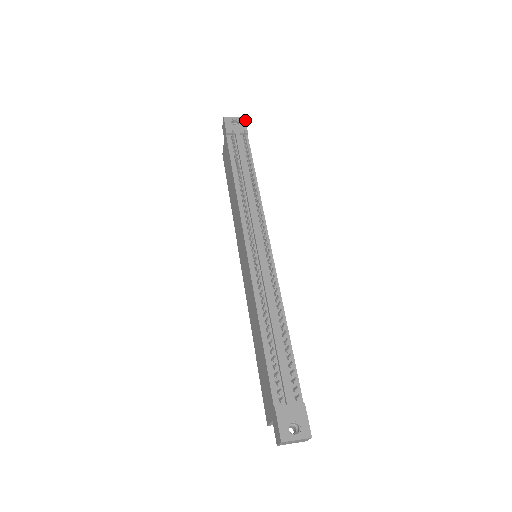
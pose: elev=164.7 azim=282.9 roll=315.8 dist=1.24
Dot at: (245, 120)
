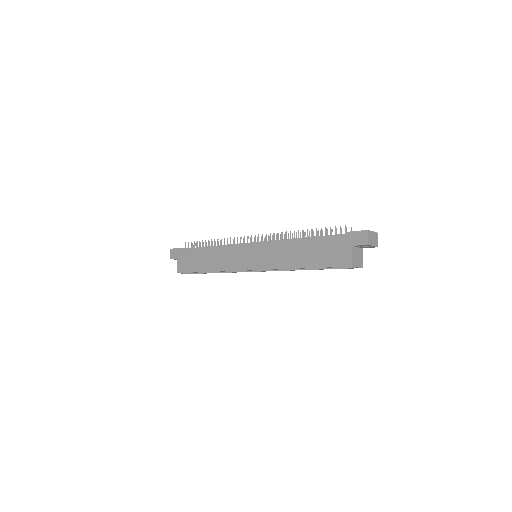
Dot at: occluded
